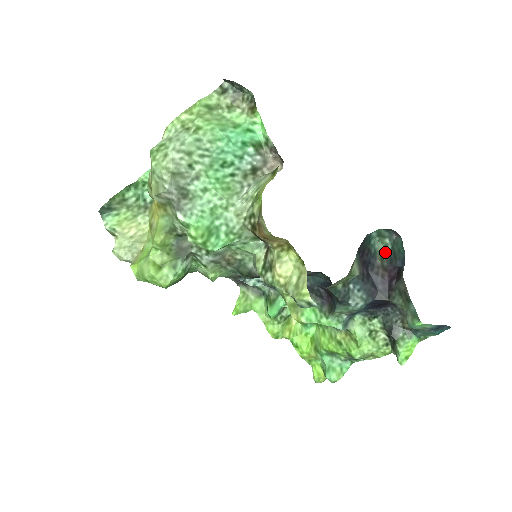
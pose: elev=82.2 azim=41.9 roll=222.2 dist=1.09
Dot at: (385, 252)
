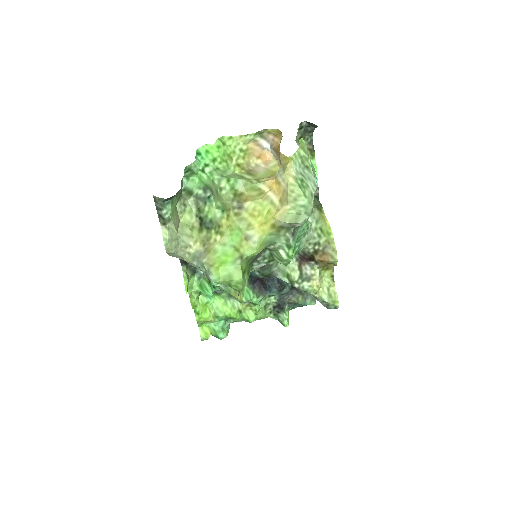
Dot at: occluded
